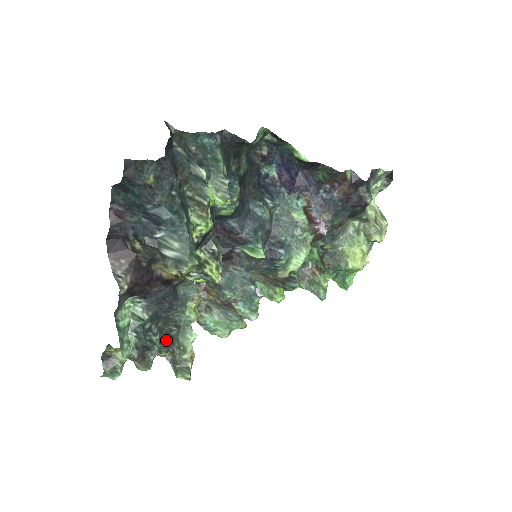
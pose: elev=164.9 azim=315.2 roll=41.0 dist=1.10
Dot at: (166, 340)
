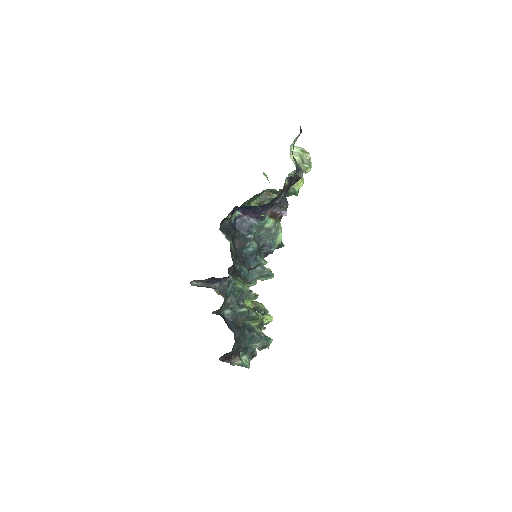
Dot at: occluded
